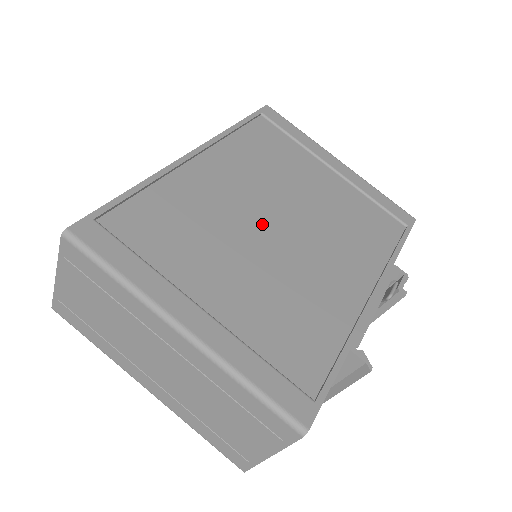
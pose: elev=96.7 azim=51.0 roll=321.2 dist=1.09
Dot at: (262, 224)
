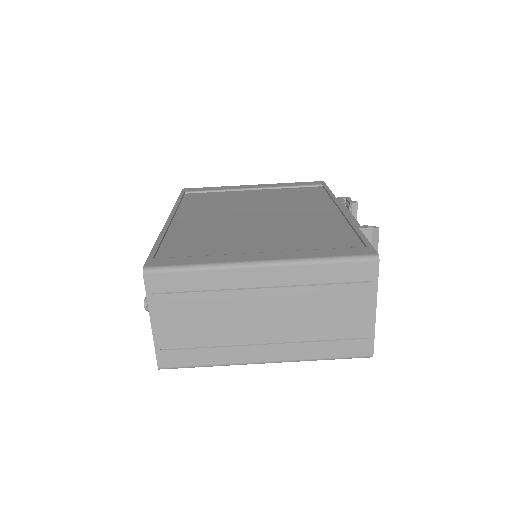
Dot at: (246, 220)
